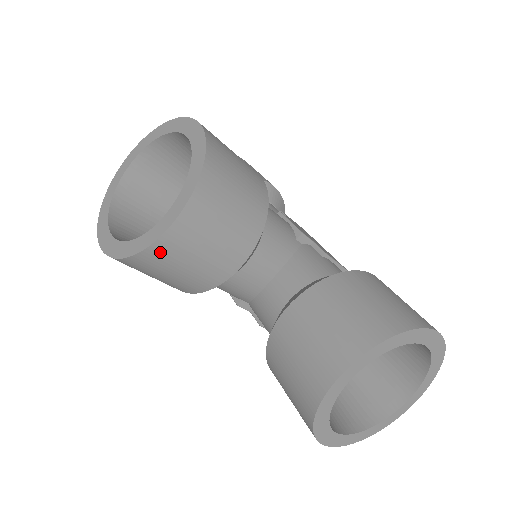
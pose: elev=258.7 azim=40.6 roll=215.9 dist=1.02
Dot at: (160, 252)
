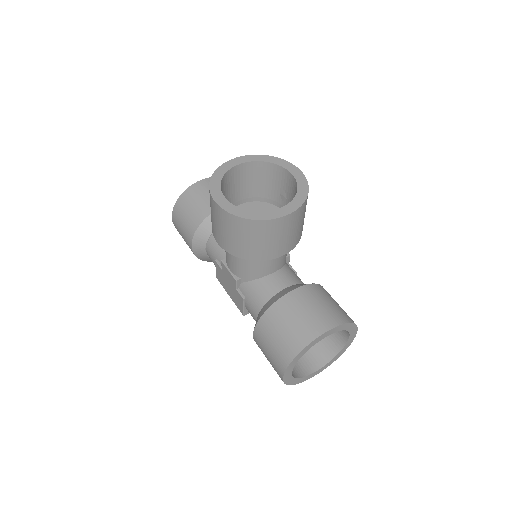
Dot at: (268, 226)
